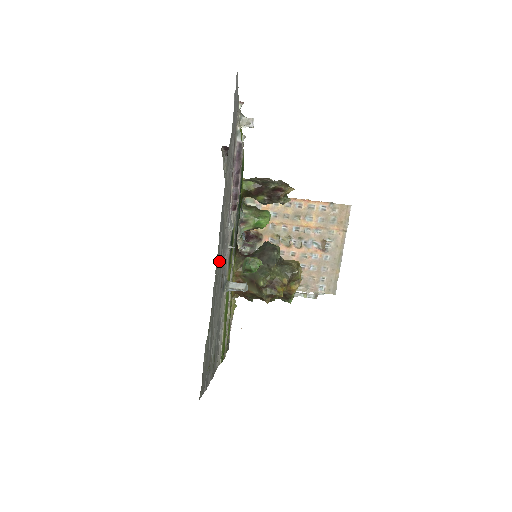
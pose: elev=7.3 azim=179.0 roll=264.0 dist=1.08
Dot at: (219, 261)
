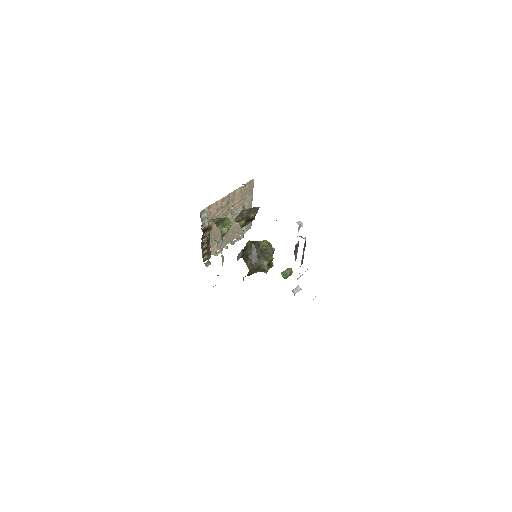
Dot at: occluded
